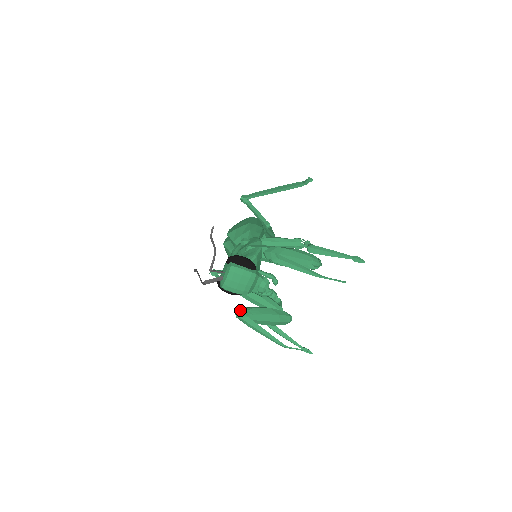
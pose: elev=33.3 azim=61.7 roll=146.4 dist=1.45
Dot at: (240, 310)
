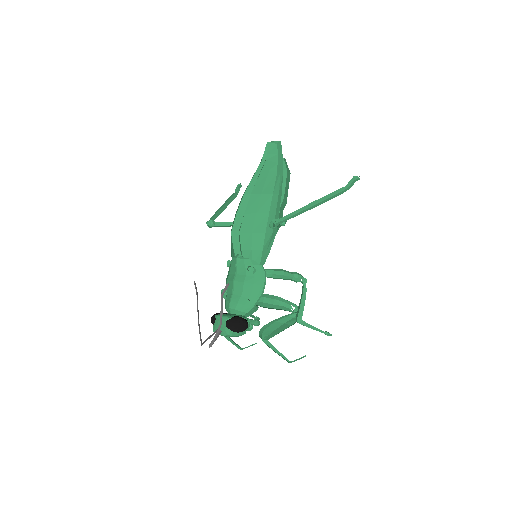
Dot at: occluded
